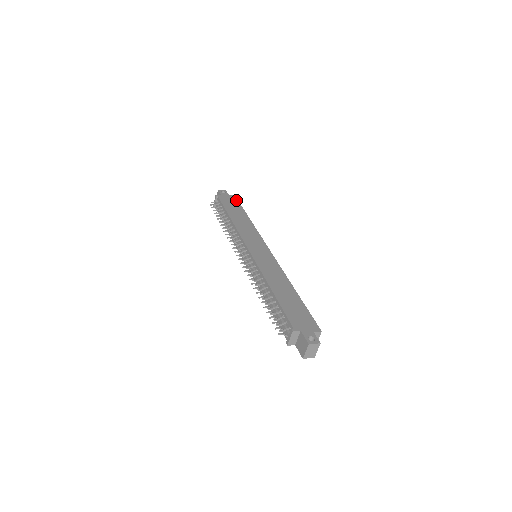
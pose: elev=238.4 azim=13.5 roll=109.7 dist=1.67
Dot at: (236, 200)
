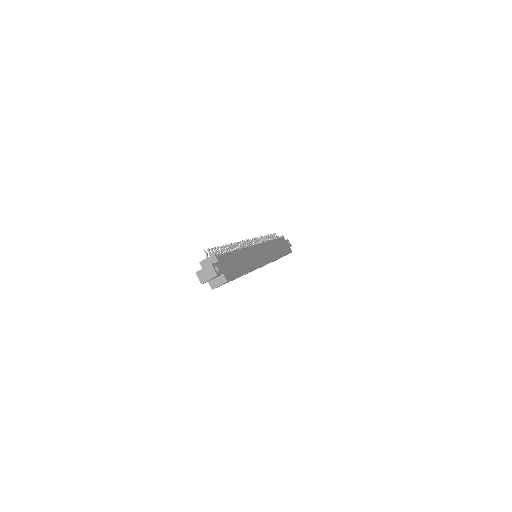
Dot at: (289, 251)
